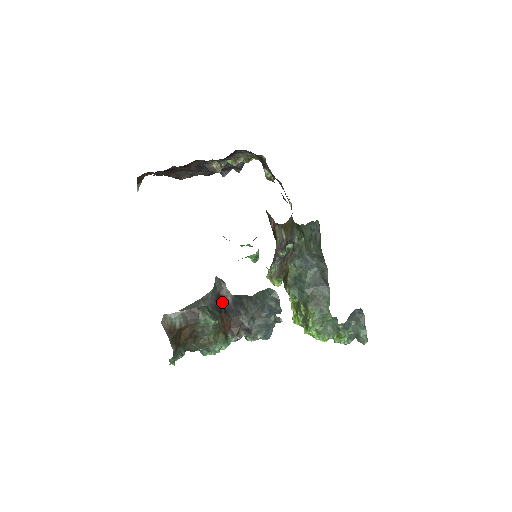
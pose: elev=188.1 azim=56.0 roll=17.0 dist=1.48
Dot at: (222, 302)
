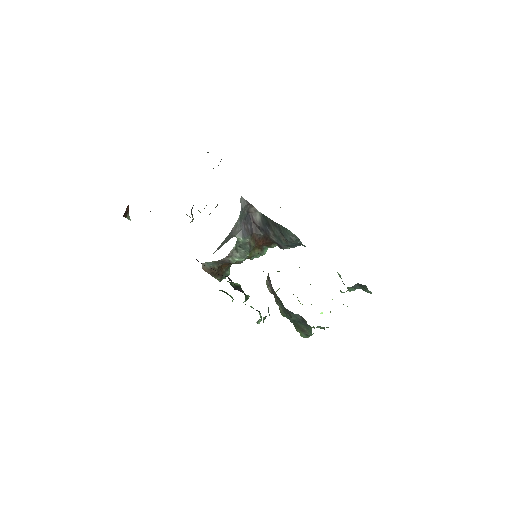
Dot at: (252, 221)
